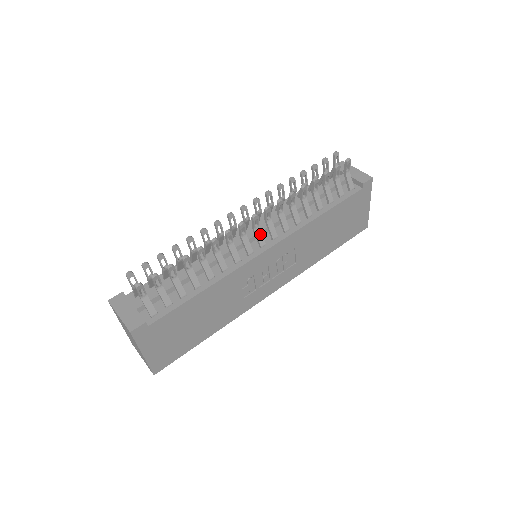
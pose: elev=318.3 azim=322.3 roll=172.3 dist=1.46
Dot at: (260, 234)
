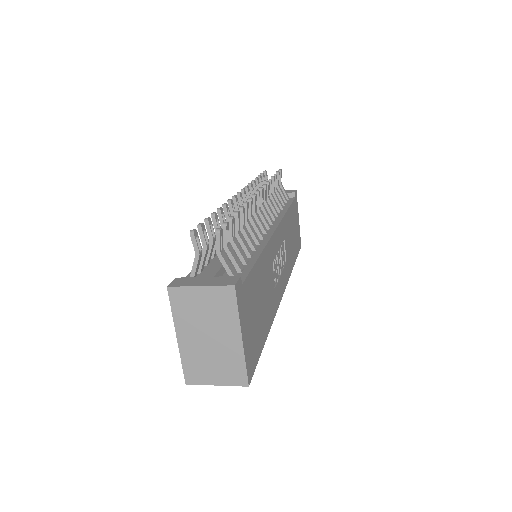
Dot at: (264, 215)
